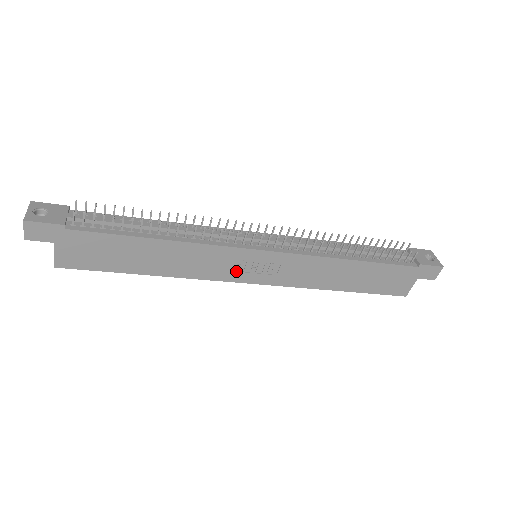
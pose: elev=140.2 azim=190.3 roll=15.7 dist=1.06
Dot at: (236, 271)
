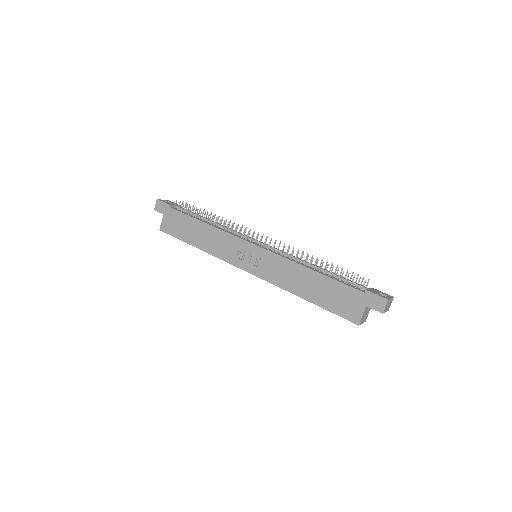
Dot at: (238, 258)
